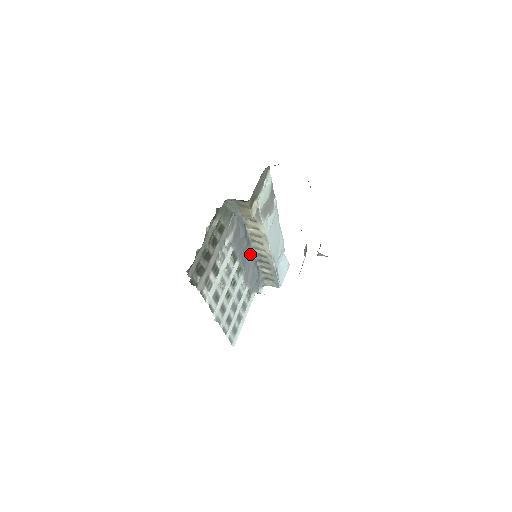
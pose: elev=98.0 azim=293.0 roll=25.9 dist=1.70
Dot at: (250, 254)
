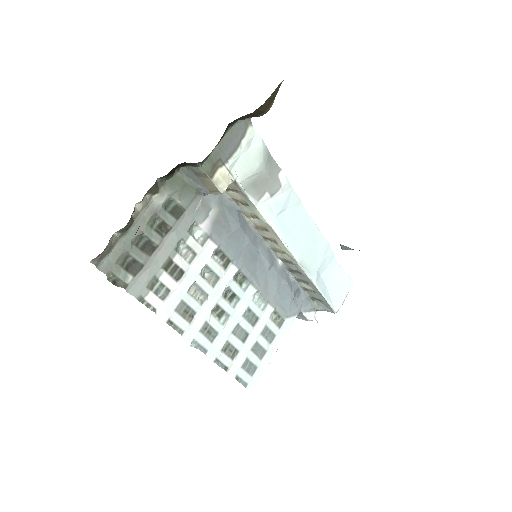
Dot at: (264, 258)
